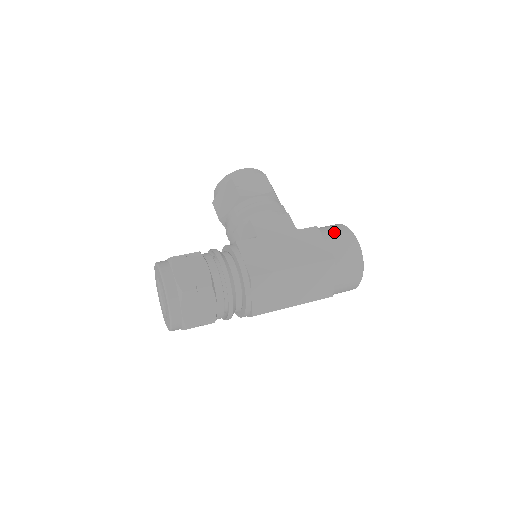
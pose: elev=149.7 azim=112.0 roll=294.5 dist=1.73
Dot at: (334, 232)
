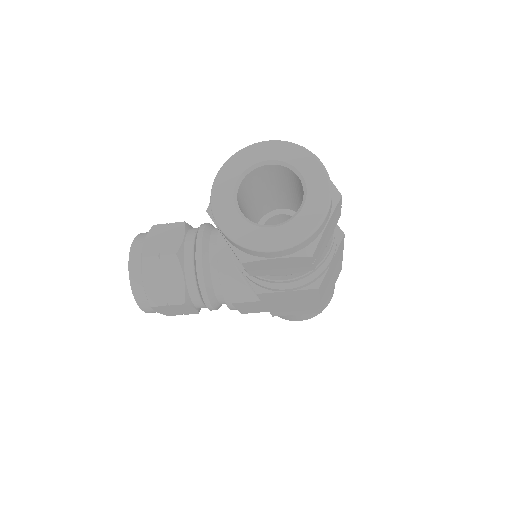
Dot at: occluded
